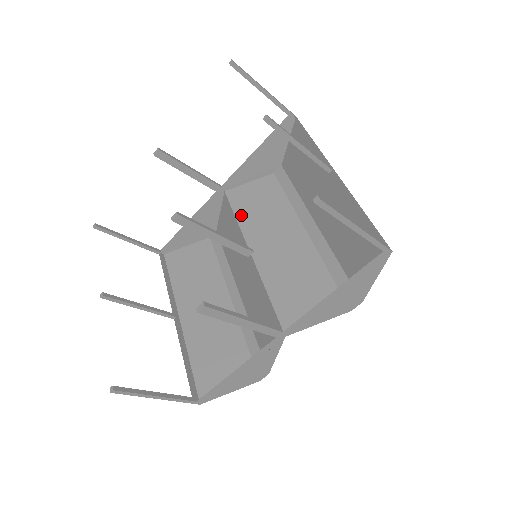
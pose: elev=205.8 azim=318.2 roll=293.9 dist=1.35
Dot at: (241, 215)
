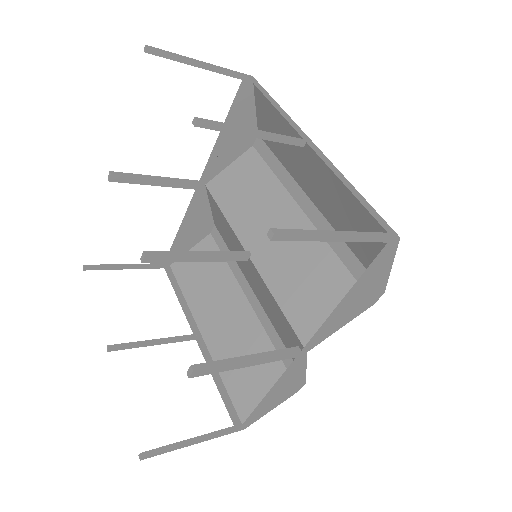
Dot at: (228, 210)
